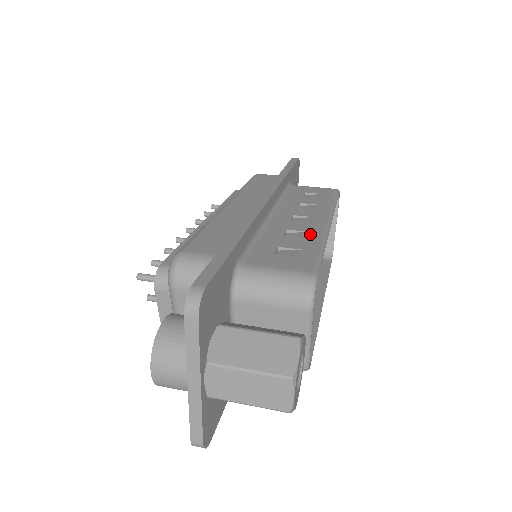
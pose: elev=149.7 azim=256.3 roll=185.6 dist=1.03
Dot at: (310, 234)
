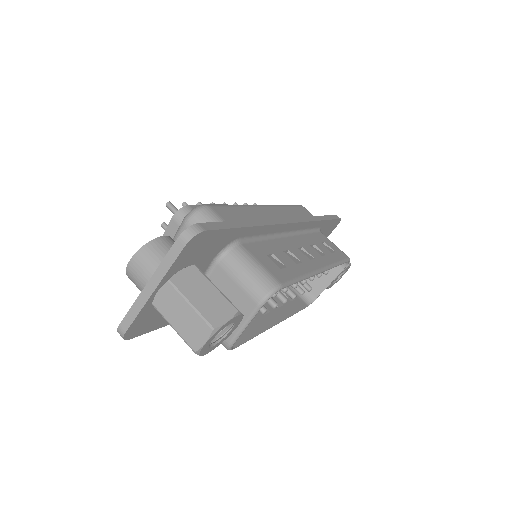
Dot at: (302, 264)
